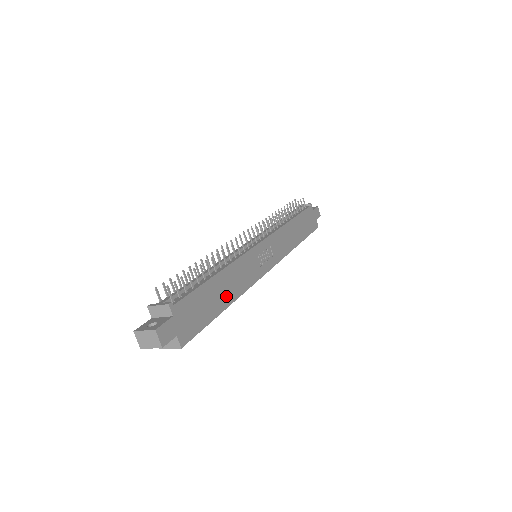
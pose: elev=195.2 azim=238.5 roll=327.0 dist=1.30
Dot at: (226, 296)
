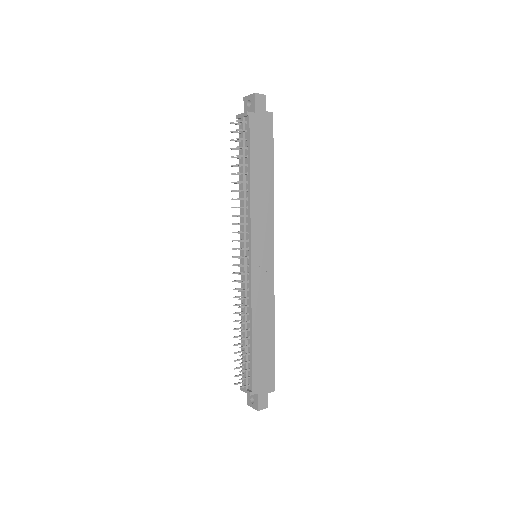
Dot at: (268, 331)
